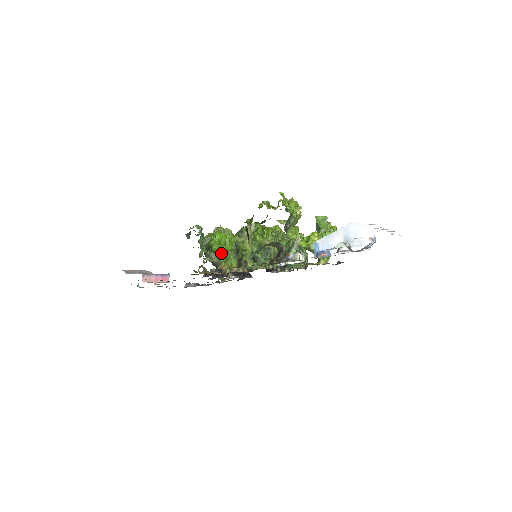
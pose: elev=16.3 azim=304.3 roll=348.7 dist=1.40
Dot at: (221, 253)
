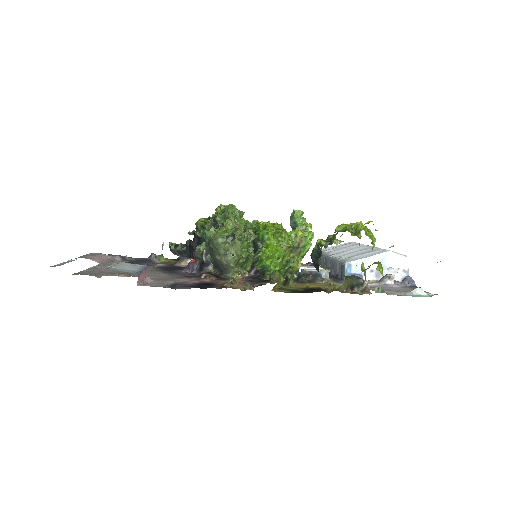
Dot at: (279, 273)
